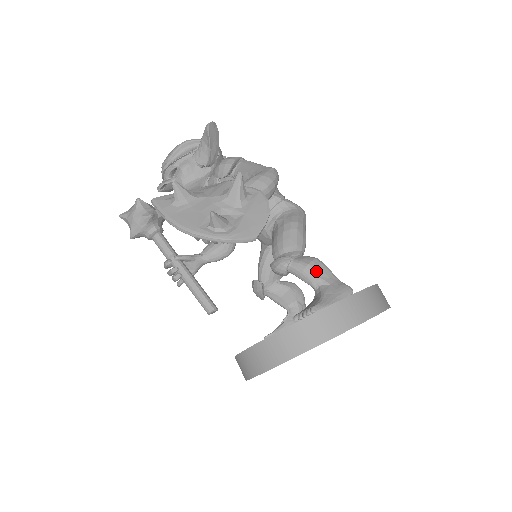
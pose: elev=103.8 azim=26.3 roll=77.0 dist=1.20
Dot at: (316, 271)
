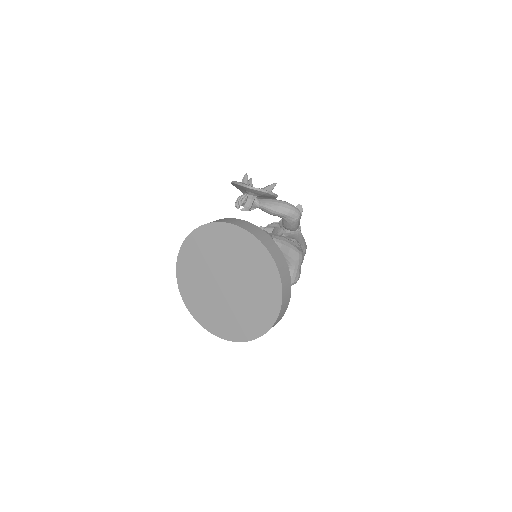
Dot at: occluded
